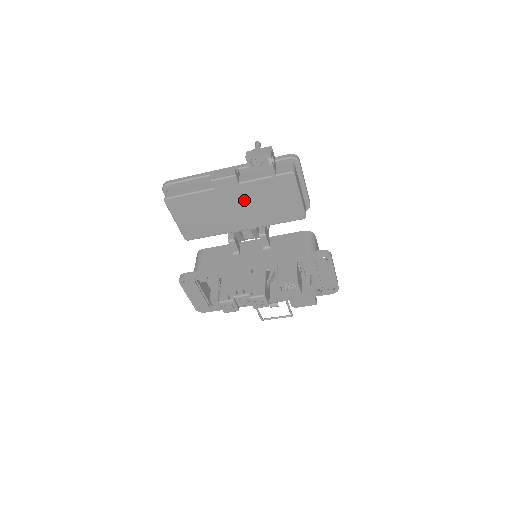
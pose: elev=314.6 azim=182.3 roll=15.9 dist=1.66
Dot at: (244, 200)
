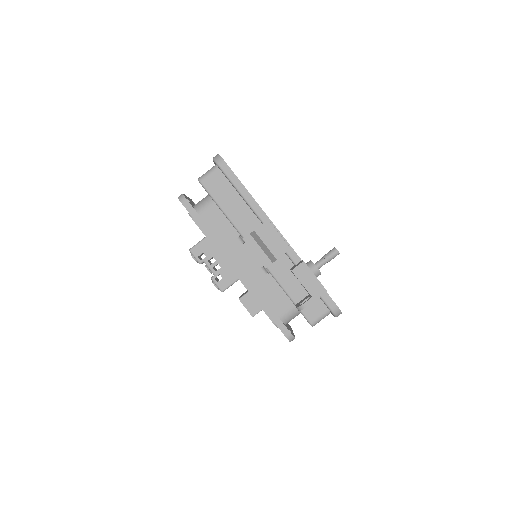
Dot at: occluded
